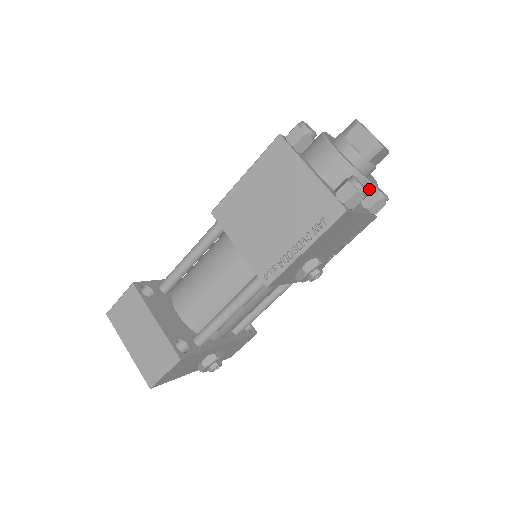
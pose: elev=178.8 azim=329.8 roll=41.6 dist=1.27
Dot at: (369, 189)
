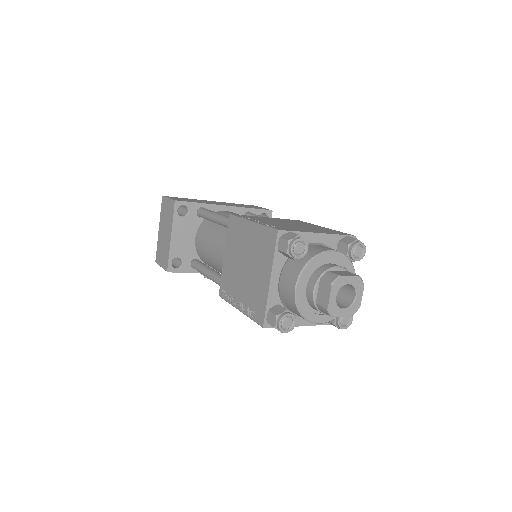
Dot at: occluded
